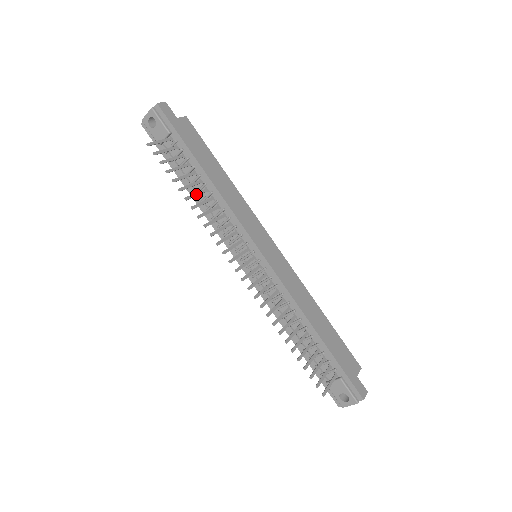
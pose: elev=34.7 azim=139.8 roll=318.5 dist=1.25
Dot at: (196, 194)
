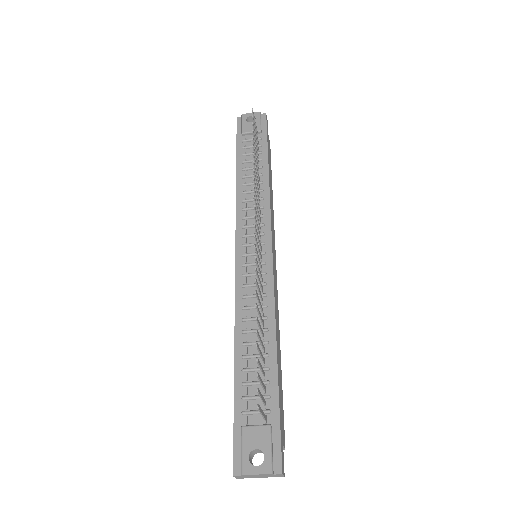
Dot at: (256, 165)
